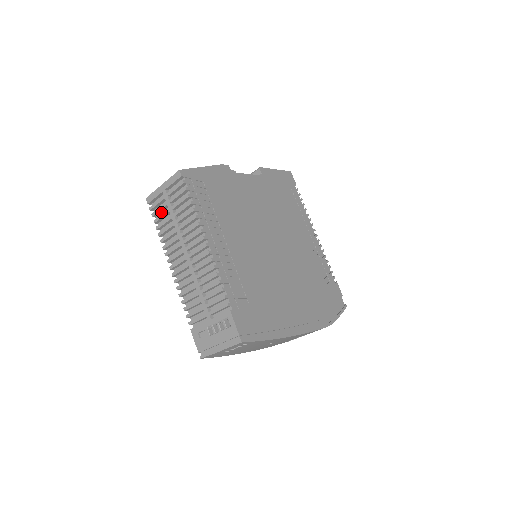
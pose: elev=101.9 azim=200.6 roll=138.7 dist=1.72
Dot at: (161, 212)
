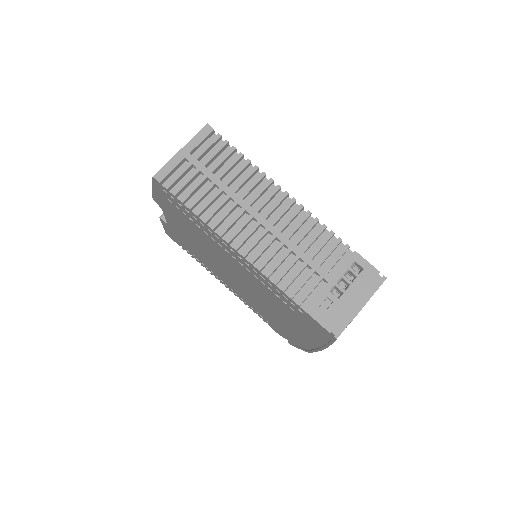
Dot at: (186, 187)
